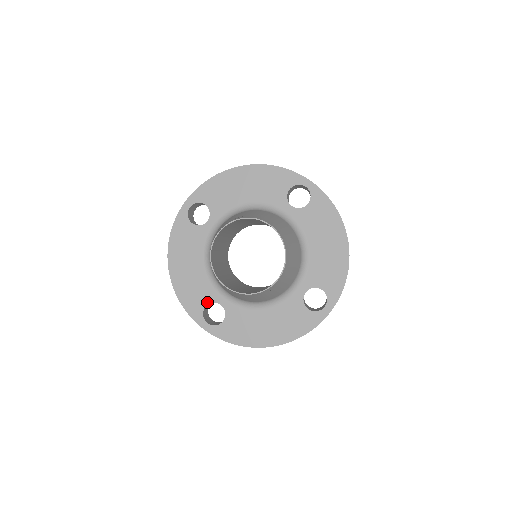
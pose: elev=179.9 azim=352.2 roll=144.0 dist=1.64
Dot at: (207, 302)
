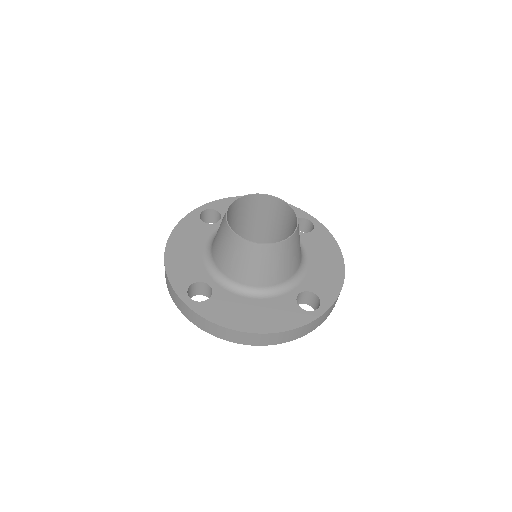
Dot at: (196, 280)
